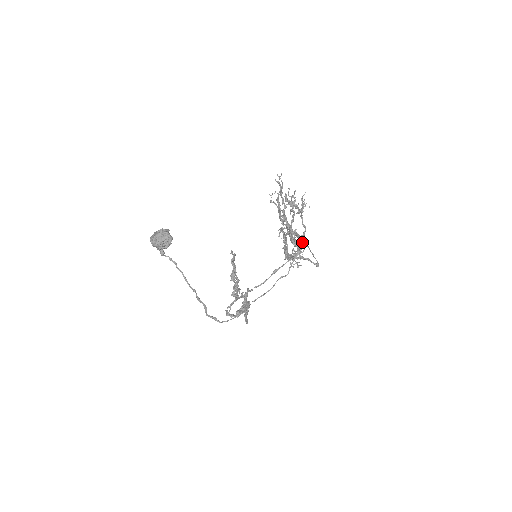
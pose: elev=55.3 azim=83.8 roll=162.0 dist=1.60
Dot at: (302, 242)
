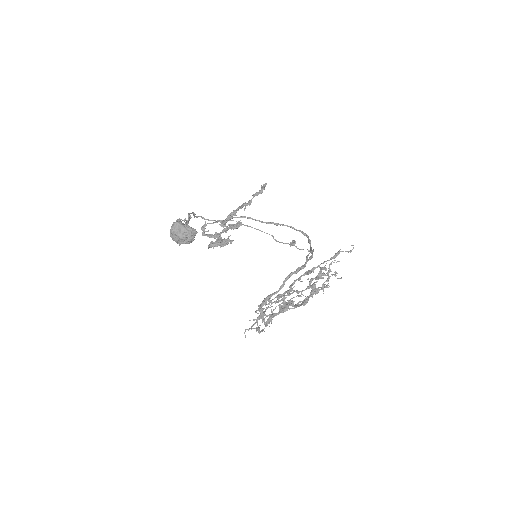
Dot at: occluded
